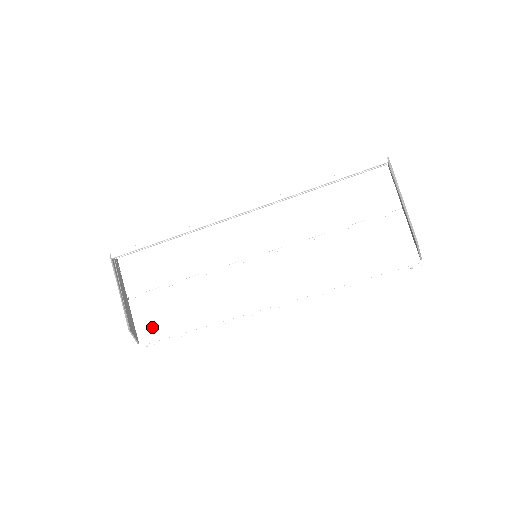
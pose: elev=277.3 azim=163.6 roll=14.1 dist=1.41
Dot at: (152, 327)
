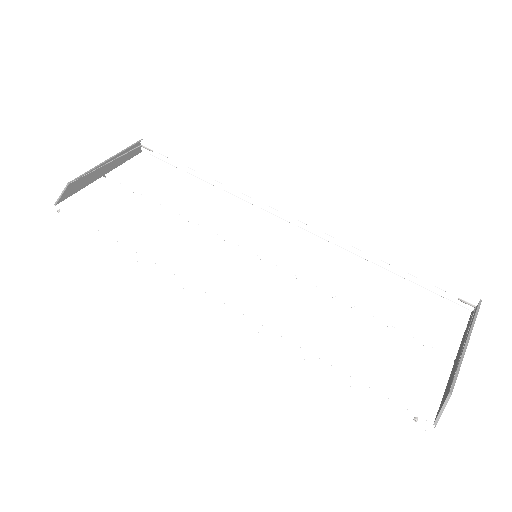
Dot at: (87, 207)
